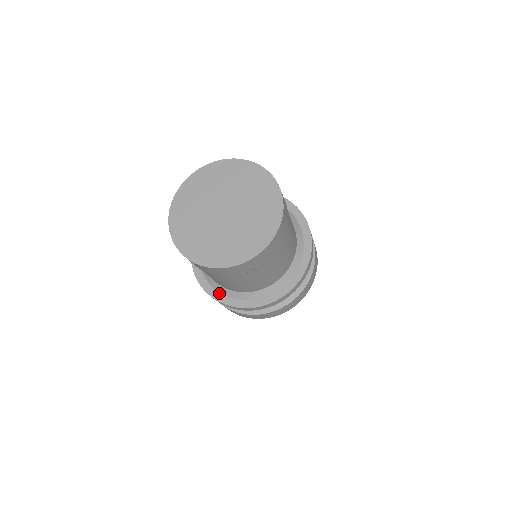
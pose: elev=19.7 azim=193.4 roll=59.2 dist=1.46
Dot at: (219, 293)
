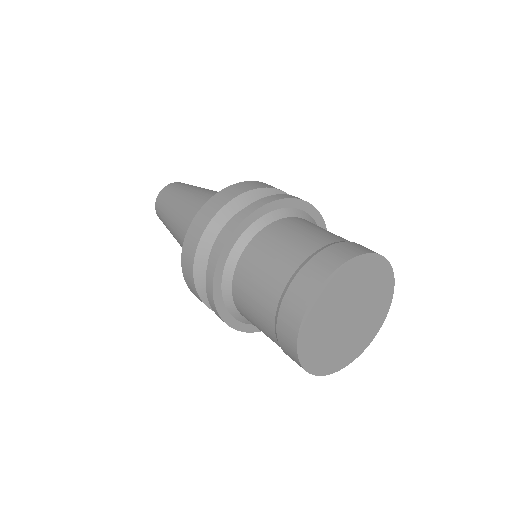
Dot at: occluded
